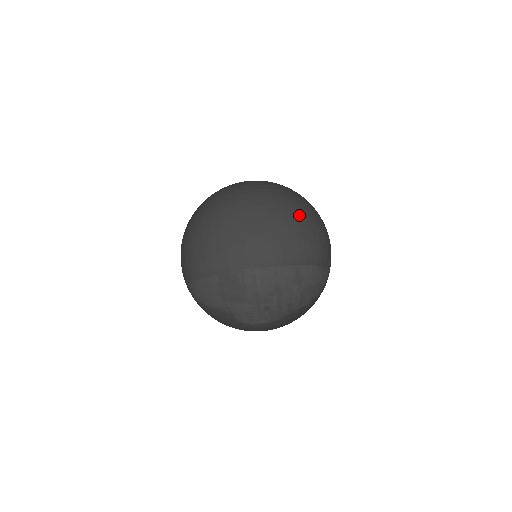
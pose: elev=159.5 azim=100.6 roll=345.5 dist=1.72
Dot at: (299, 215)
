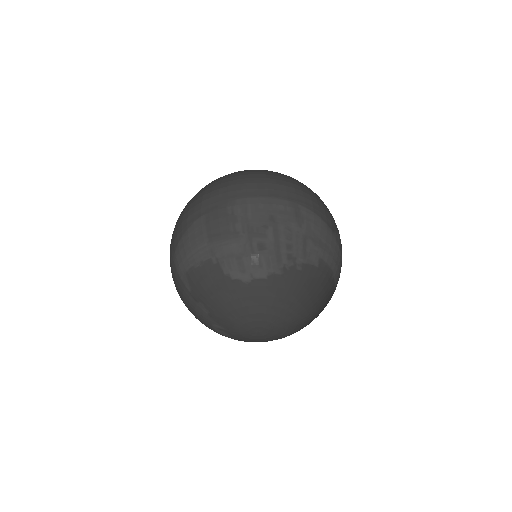
Dot at: (297, 180)
